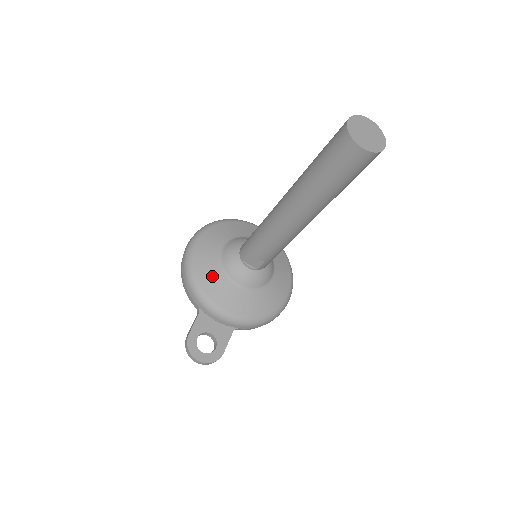
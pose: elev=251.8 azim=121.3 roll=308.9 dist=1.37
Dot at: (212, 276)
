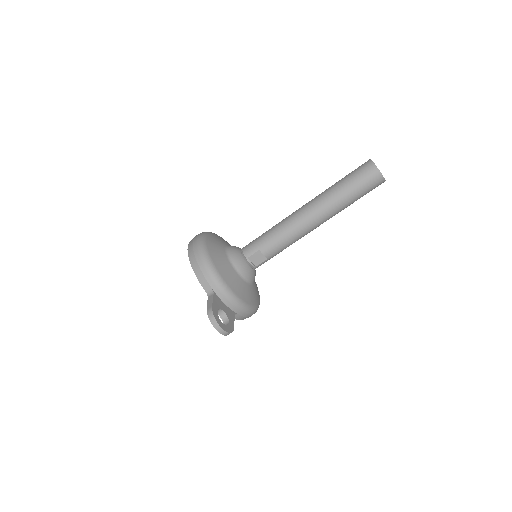
Dot at: (224, 265)
